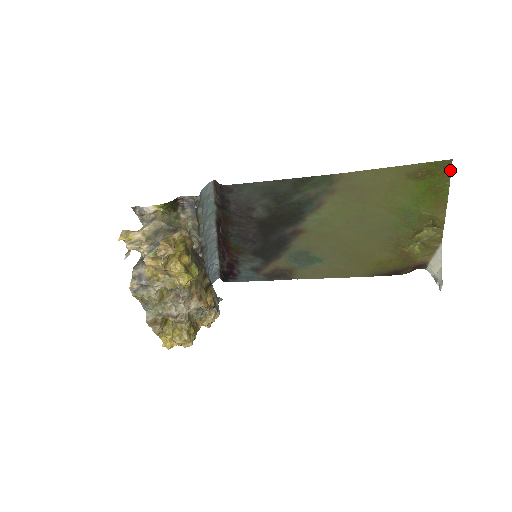
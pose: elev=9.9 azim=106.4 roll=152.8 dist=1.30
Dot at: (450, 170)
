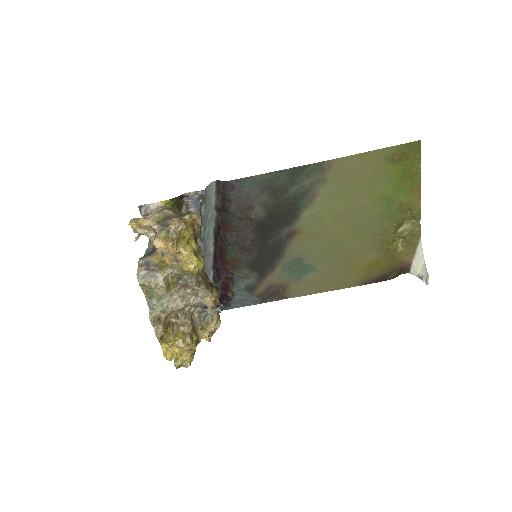
Dot at: (420, 152)
